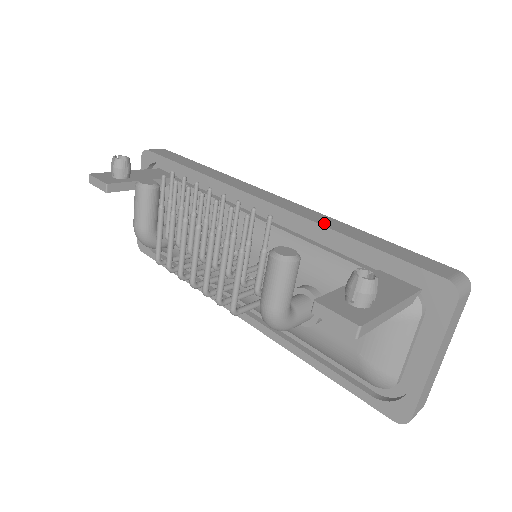
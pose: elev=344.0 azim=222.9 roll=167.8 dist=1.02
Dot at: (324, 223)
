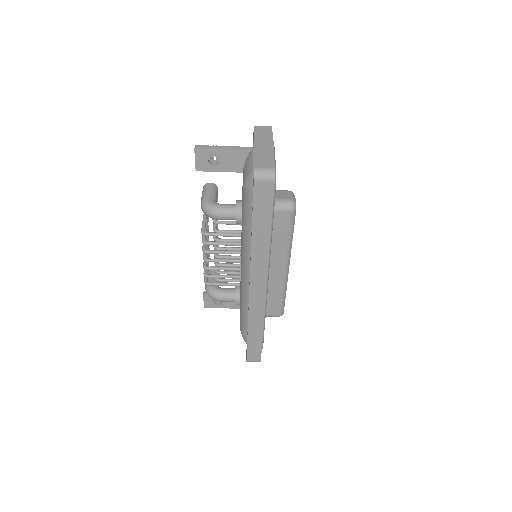
Dot at: occluded
